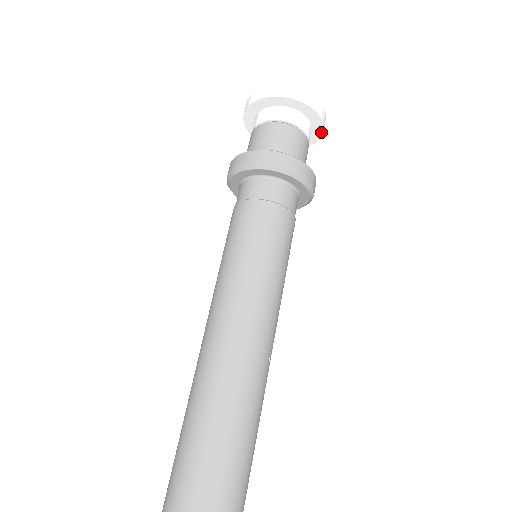
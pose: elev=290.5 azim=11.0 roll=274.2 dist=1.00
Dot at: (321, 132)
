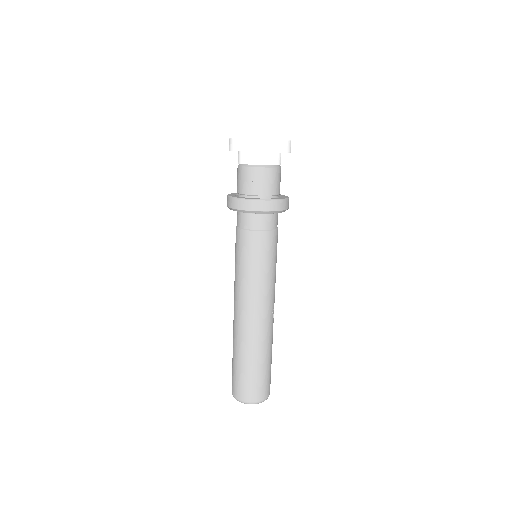
Dot at: (289, 152)
